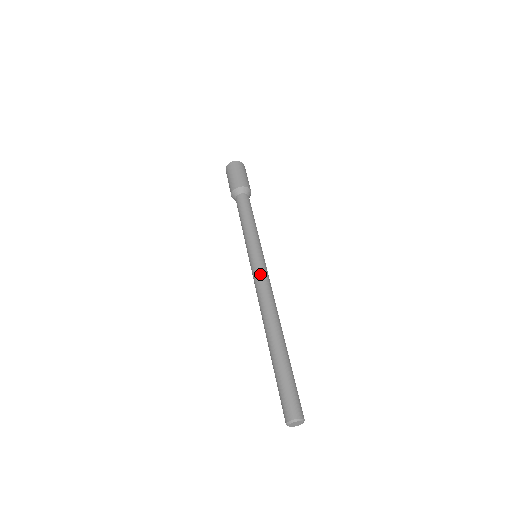
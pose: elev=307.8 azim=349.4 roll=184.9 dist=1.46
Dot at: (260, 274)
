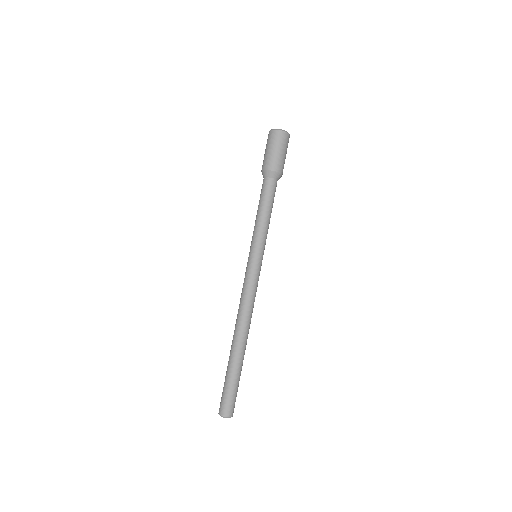
Dot at: (250, 282)
